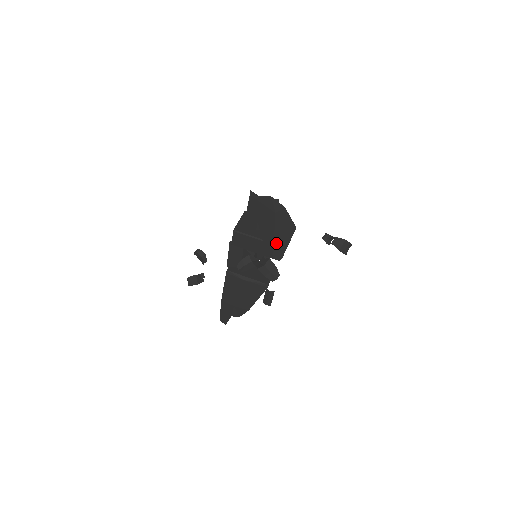
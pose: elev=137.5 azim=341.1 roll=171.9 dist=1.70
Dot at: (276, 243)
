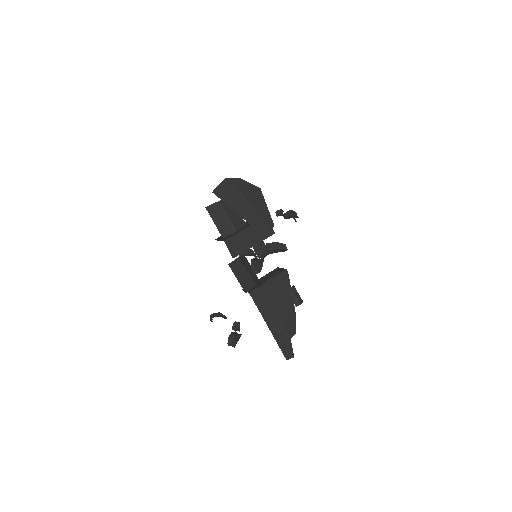
Dot at: (260, 215)
